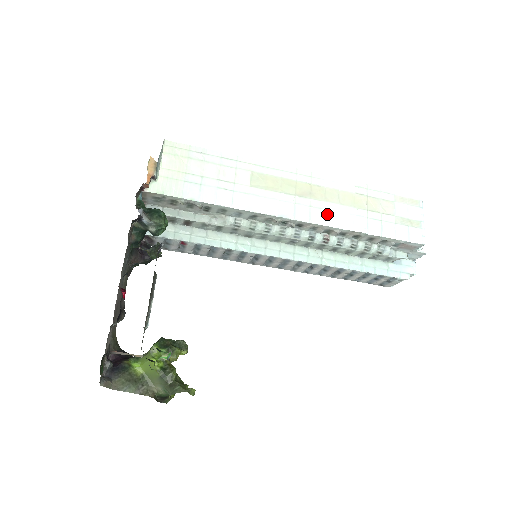
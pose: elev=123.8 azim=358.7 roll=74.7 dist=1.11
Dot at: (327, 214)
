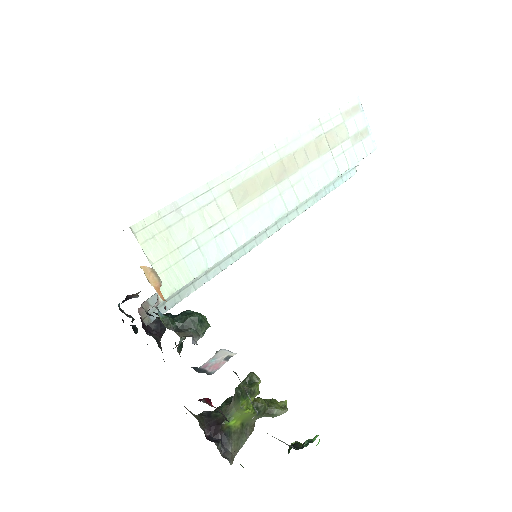
Dot at: (307, 182)
